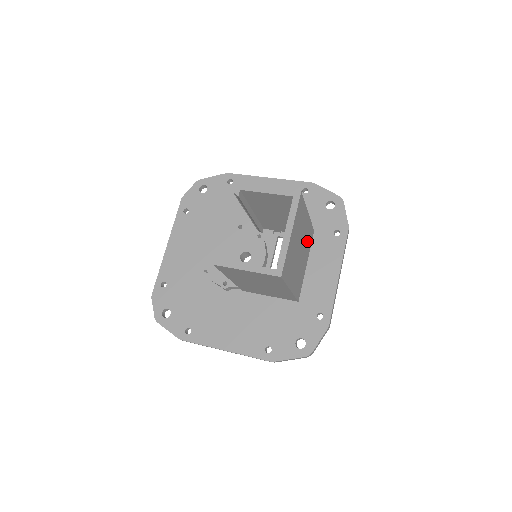
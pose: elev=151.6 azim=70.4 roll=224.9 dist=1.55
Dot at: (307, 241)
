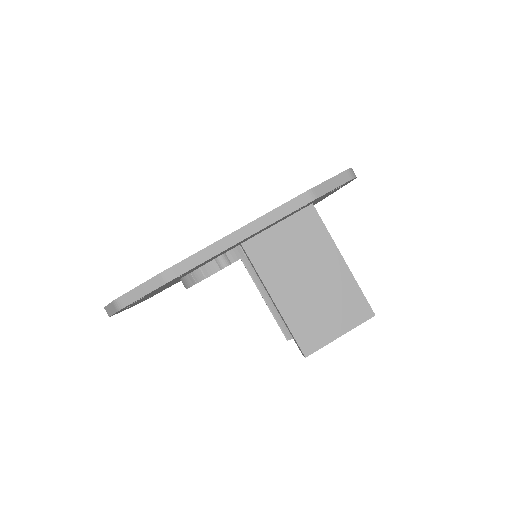
Dot at: occluded
